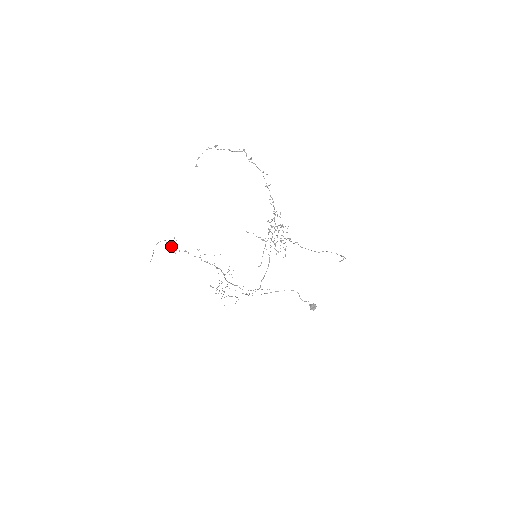
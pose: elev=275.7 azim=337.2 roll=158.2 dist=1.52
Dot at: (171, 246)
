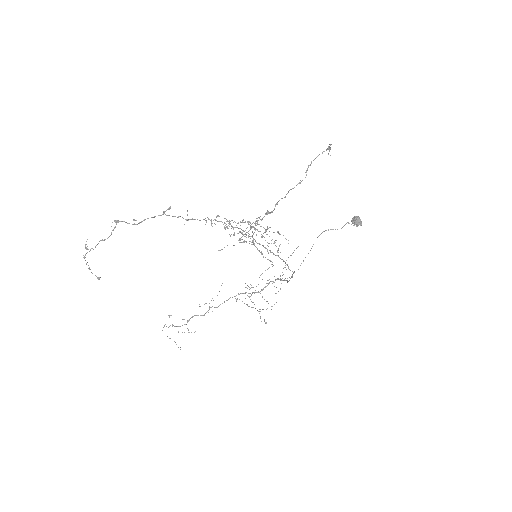
Dot at: (178, 331)
